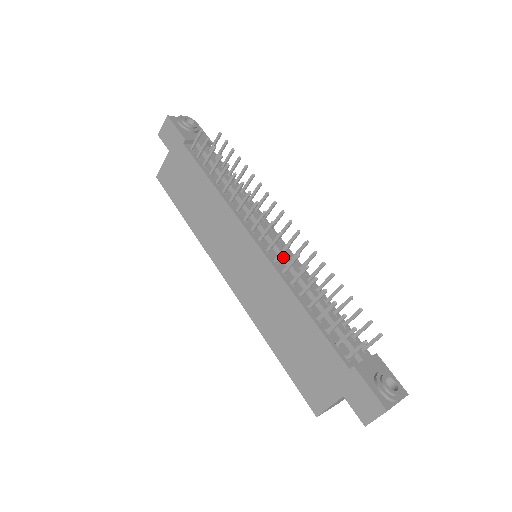
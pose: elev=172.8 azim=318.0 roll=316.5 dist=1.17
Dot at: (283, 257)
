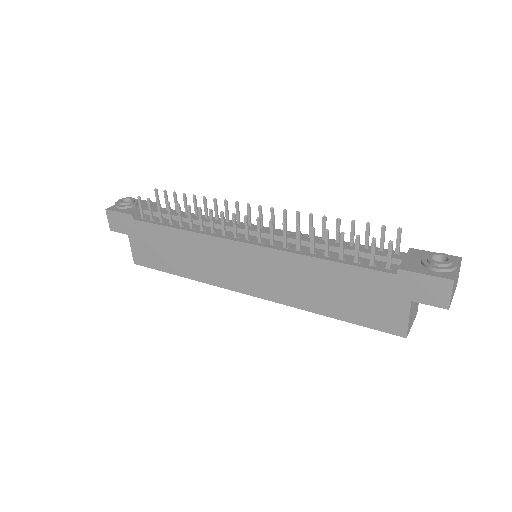
Dot at: (276, 237)
